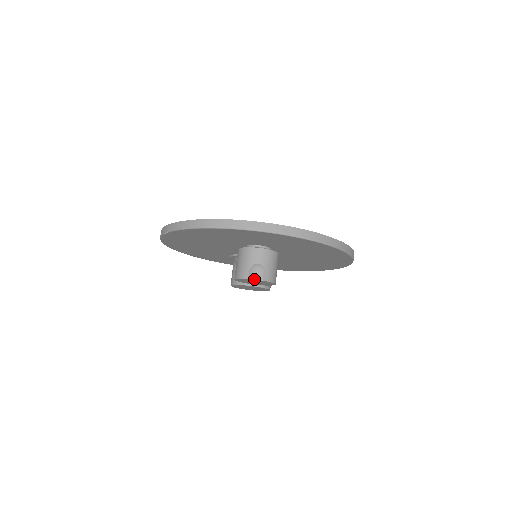
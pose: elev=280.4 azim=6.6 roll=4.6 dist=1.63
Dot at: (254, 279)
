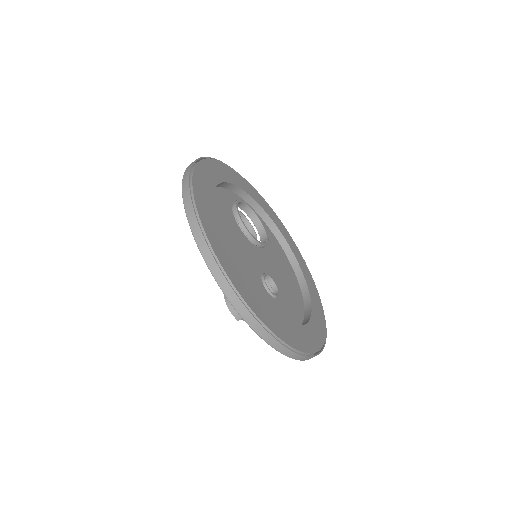
Dot at: (242, 319)
